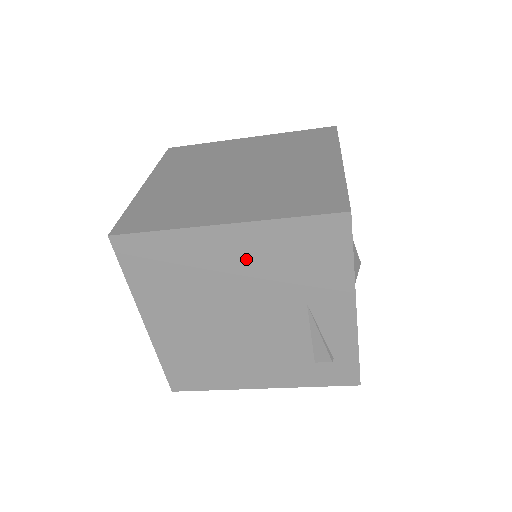
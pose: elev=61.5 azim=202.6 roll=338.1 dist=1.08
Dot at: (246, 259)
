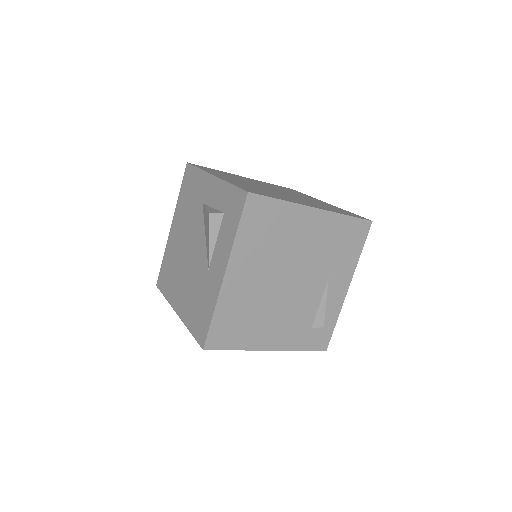
Dot at: (315, 236)
